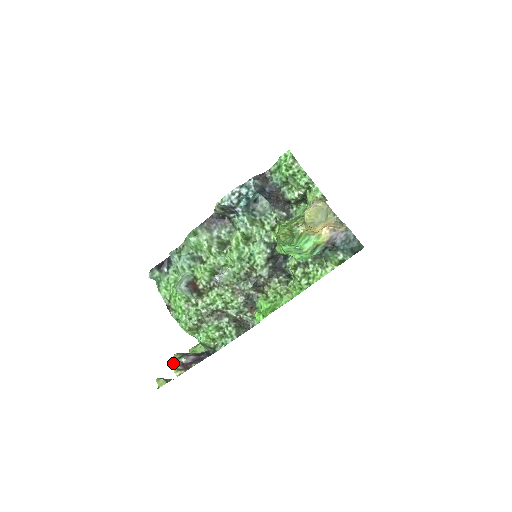
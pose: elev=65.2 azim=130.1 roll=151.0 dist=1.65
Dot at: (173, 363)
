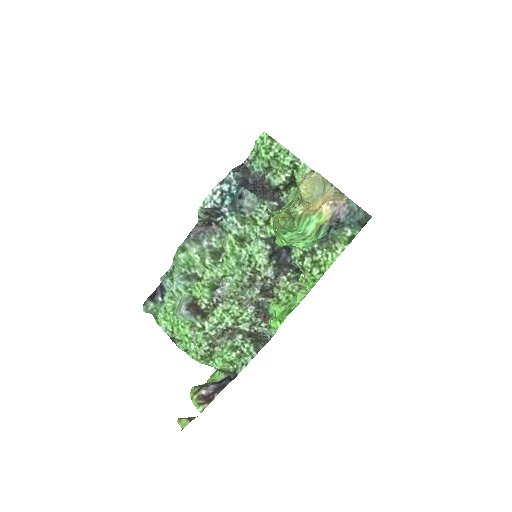
Dot at: (192, 398)
